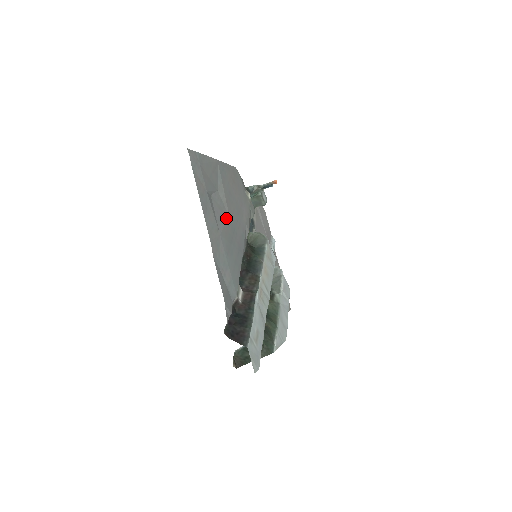
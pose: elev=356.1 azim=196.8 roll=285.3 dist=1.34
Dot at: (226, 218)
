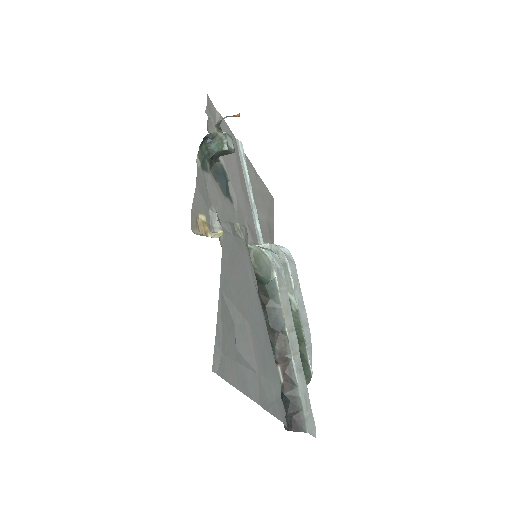
Dot at: (250, 335)
